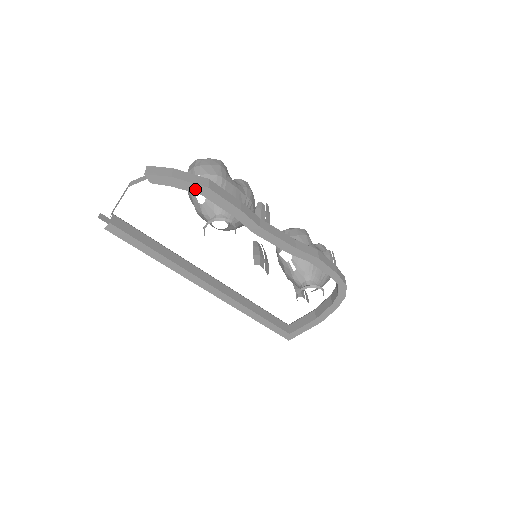
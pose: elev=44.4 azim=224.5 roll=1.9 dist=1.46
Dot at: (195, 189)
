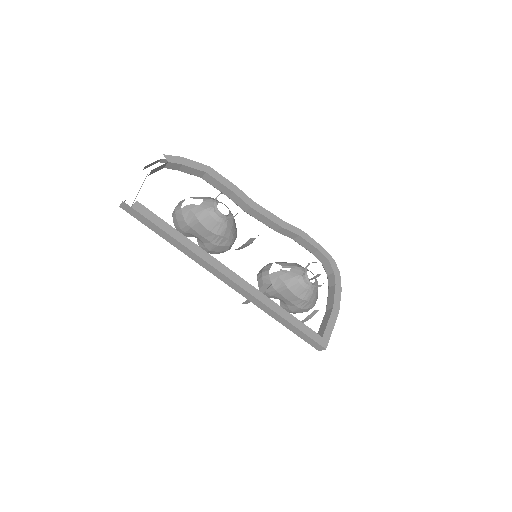
Dot at: (201, 168)
